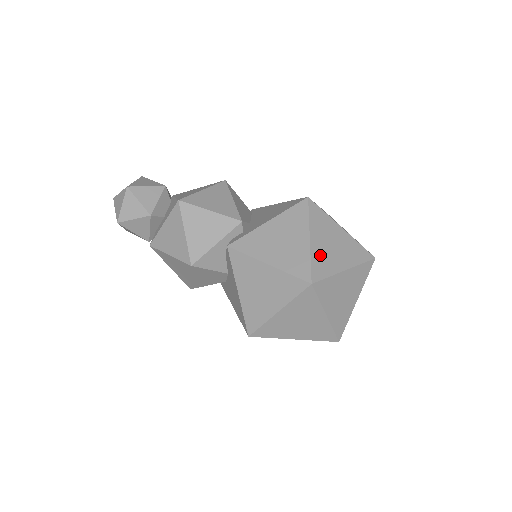
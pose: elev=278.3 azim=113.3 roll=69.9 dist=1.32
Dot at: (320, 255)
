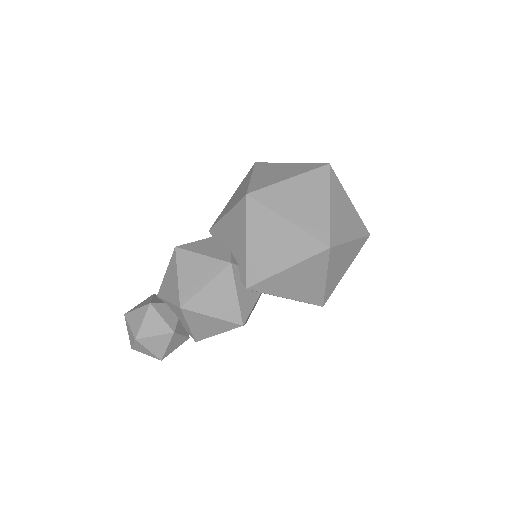
Dot at: (307, 221)
